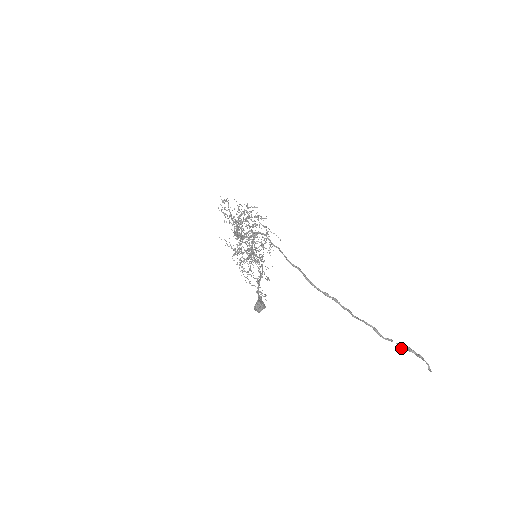
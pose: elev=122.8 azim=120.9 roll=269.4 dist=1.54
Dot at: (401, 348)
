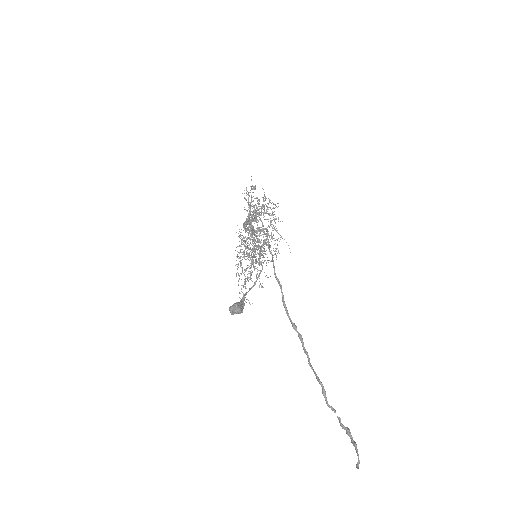
Dot at: (340, 425)
